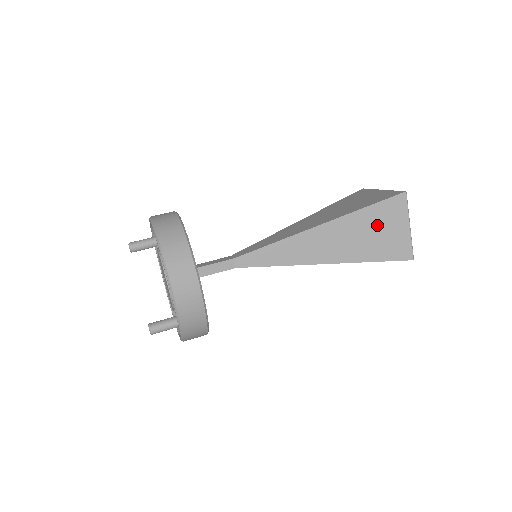
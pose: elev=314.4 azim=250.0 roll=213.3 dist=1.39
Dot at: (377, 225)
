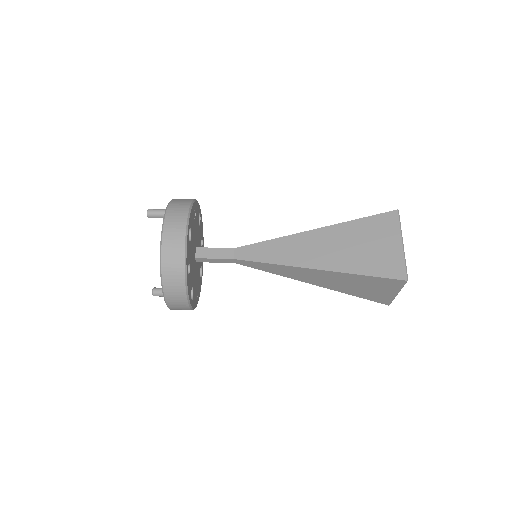
Dot at: (368, 285)
